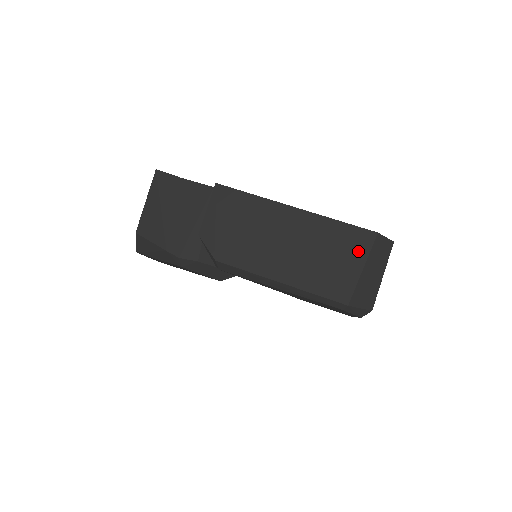
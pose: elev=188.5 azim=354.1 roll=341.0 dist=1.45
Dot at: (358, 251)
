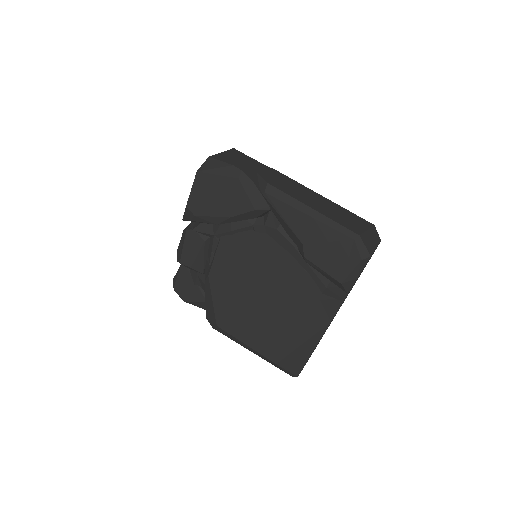
Dot at: (363, 224)
